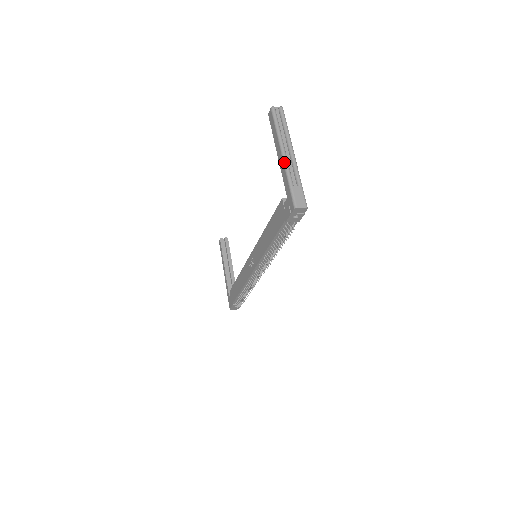
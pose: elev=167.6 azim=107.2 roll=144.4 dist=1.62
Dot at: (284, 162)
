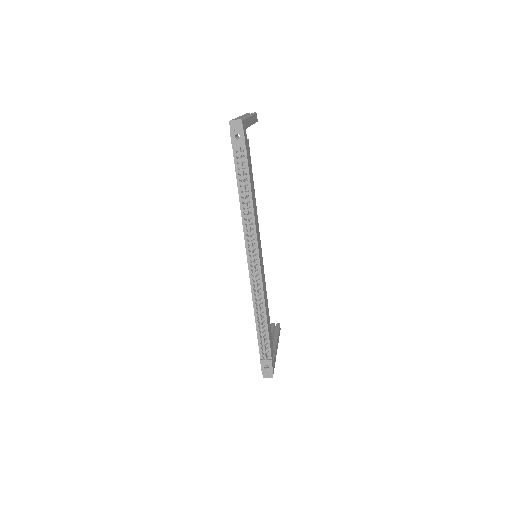
Dot at: occluded
